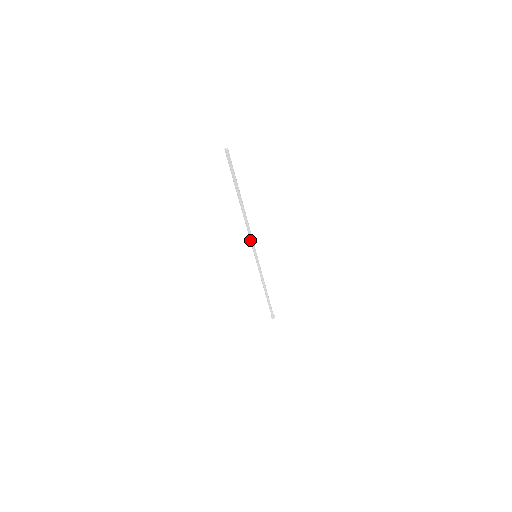
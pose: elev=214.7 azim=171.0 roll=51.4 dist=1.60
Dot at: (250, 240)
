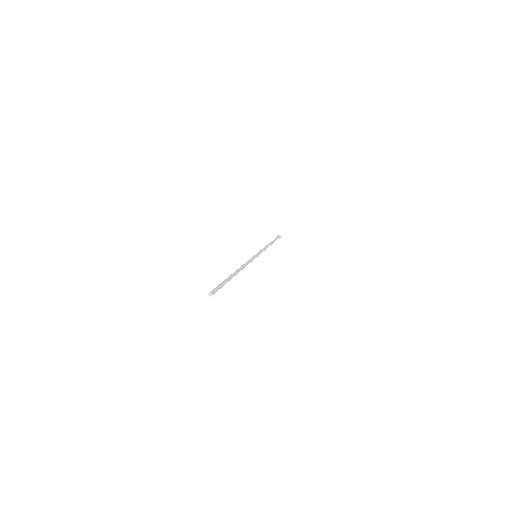
Dot at: occluded
